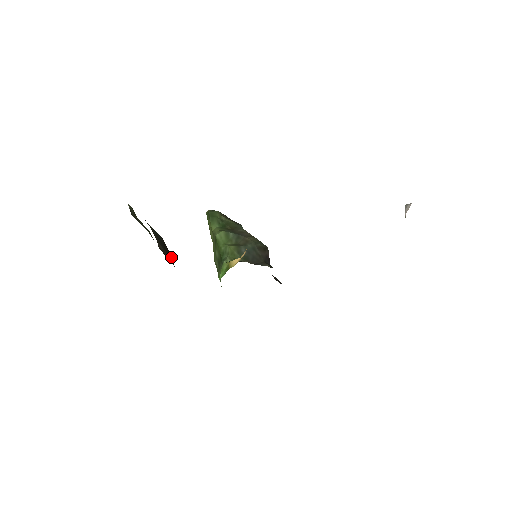
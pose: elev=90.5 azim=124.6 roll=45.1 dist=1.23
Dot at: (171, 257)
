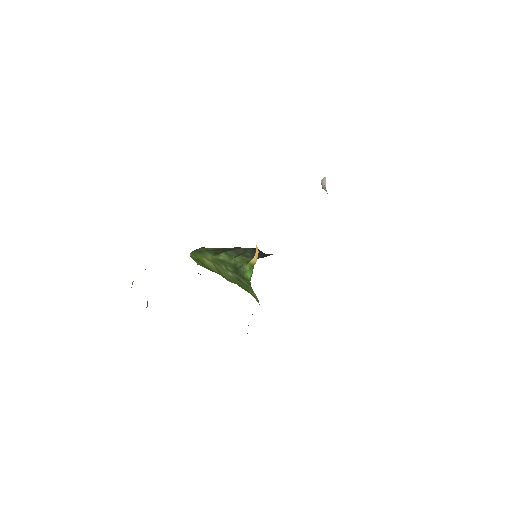
Dot at: occluded
